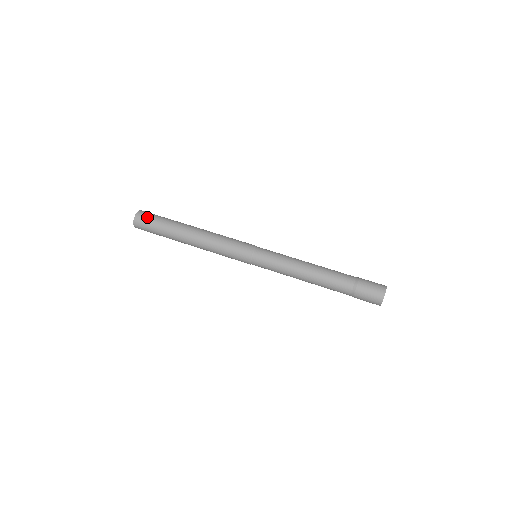
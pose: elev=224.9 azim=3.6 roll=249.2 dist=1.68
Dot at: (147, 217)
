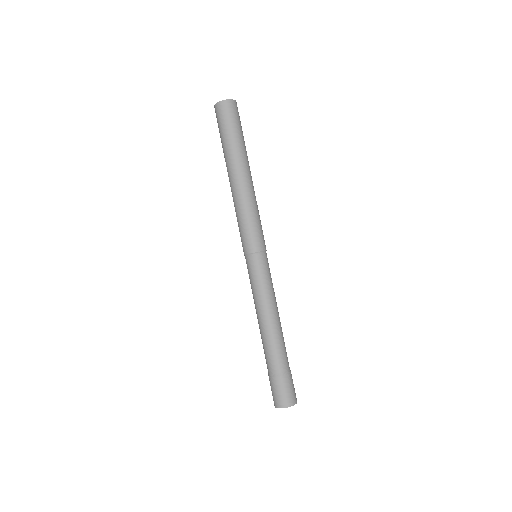
Dot at: (224, 116)
